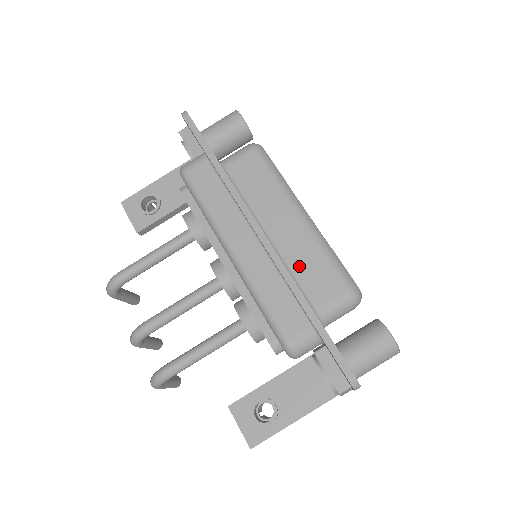
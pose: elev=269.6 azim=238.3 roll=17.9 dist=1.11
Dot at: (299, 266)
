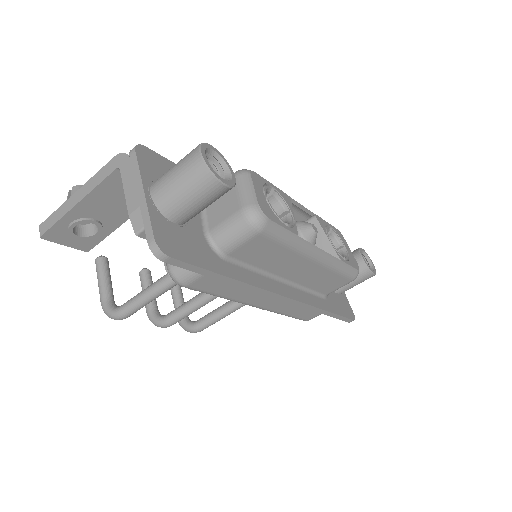
Dot at: (314, 284)
